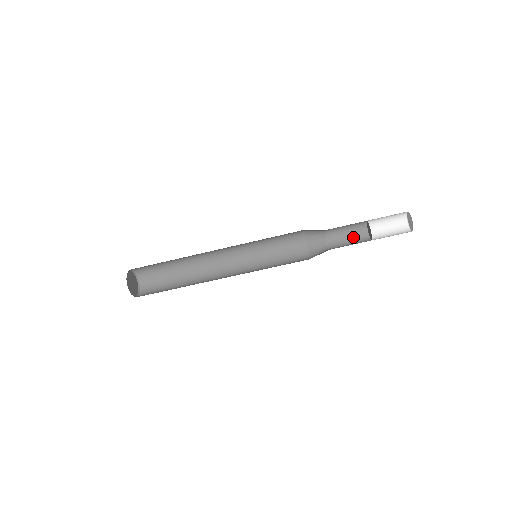
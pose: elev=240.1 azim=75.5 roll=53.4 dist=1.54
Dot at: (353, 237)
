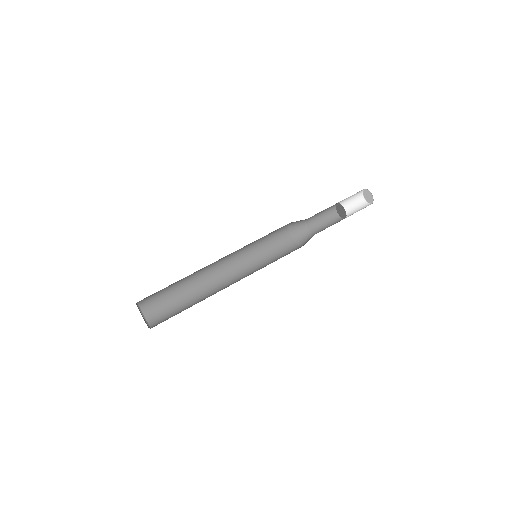
Dot at: occluded
